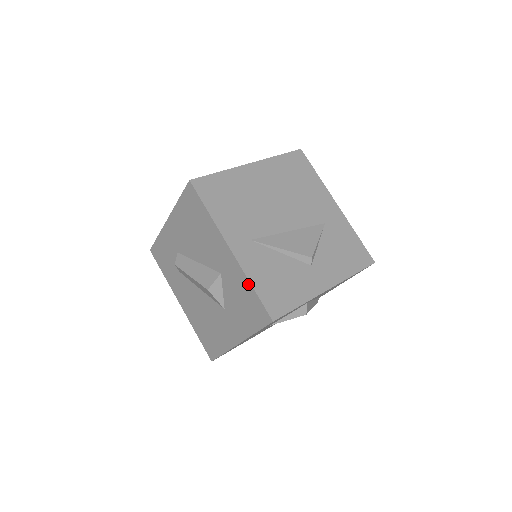
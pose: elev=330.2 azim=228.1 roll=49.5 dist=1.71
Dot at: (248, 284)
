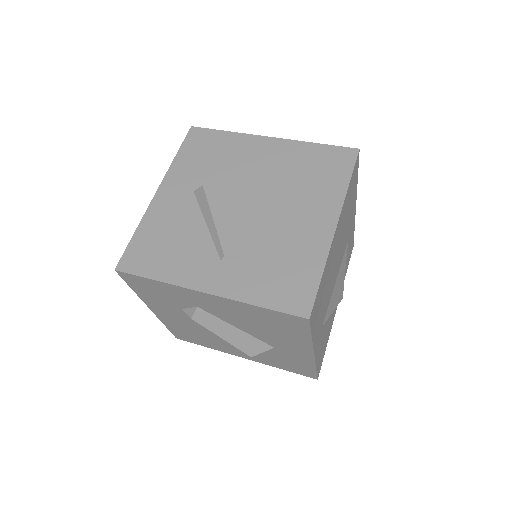
Dot at: (312, 367)
